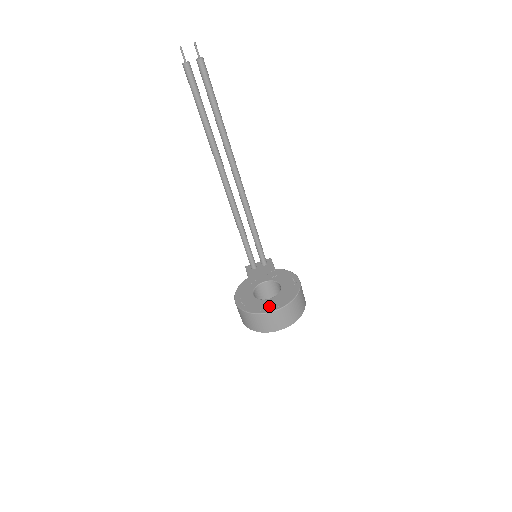
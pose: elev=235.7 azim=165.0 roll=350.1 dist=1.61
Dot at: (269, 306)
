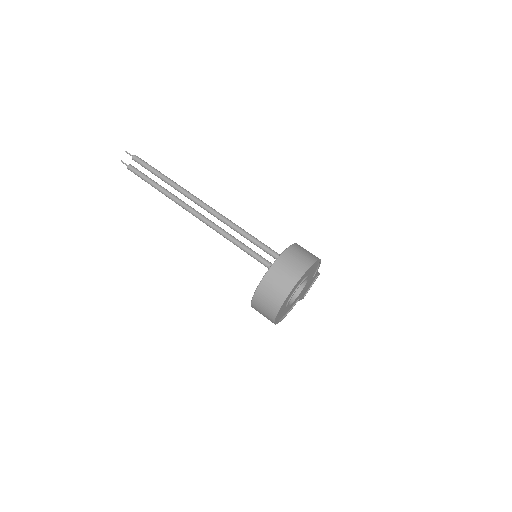
Dot at: occluded
